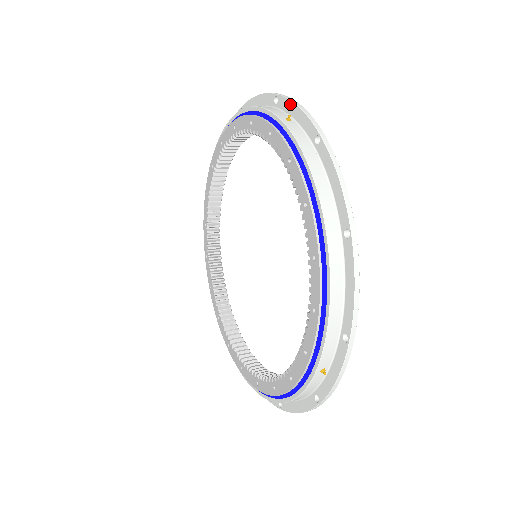
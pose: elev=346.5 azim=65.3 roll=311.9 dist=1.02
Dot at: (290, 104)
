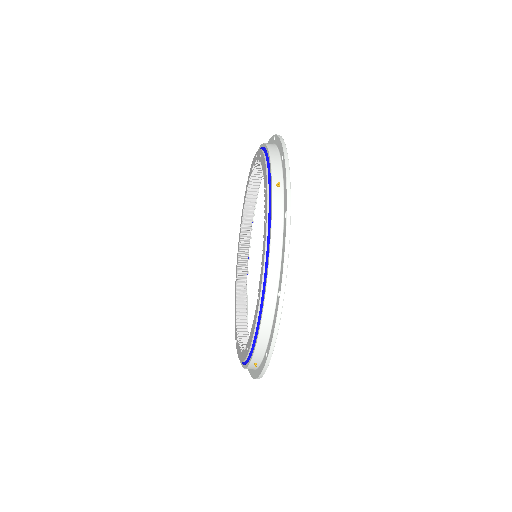
Dot at: occluded
